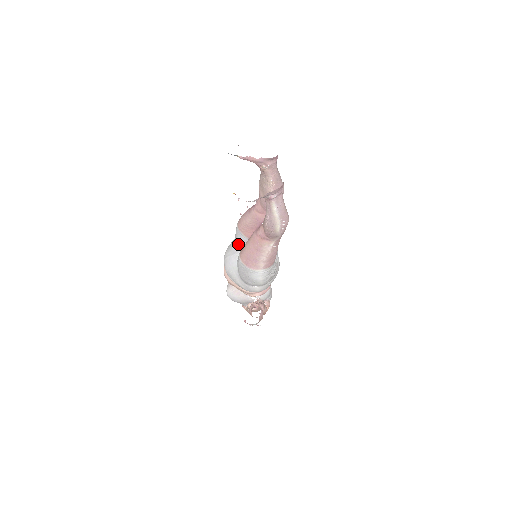
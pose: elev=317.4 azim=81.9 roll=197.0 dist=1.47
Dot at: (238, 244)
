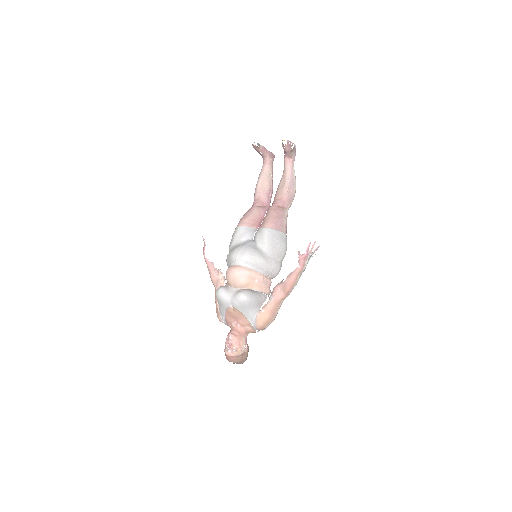
Dot at: (246, 238)
